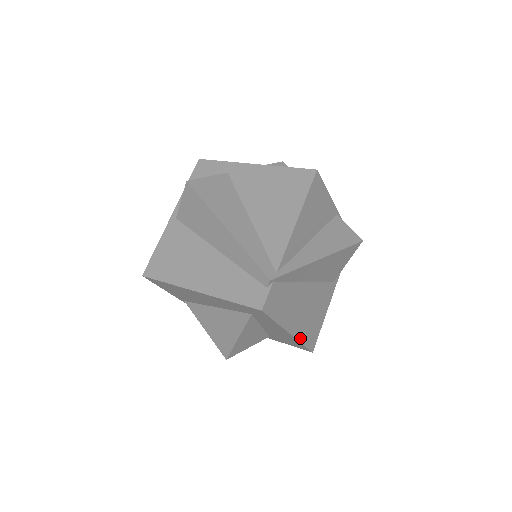
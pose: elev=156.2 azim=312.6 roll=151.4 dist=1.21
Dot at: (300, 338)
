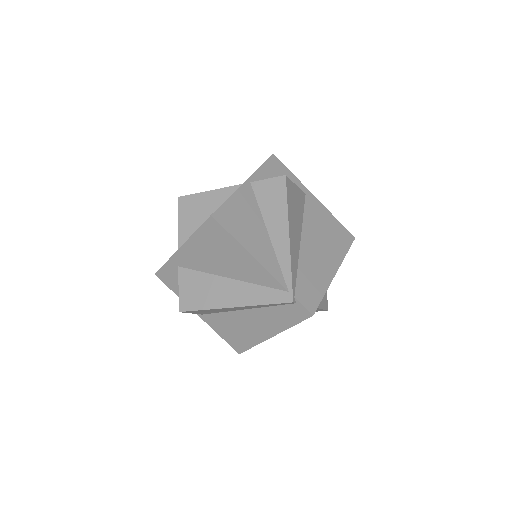
Dot at: (341, 258)
